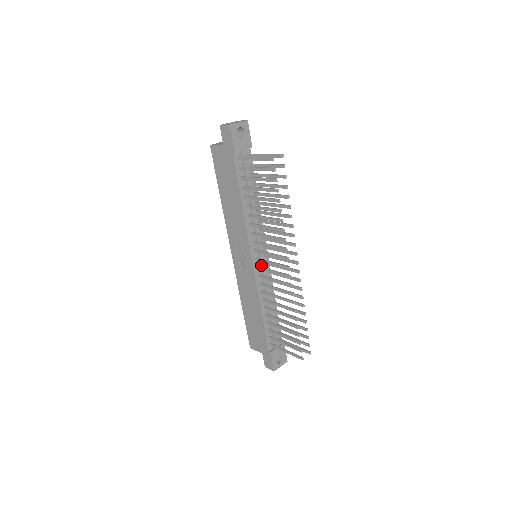
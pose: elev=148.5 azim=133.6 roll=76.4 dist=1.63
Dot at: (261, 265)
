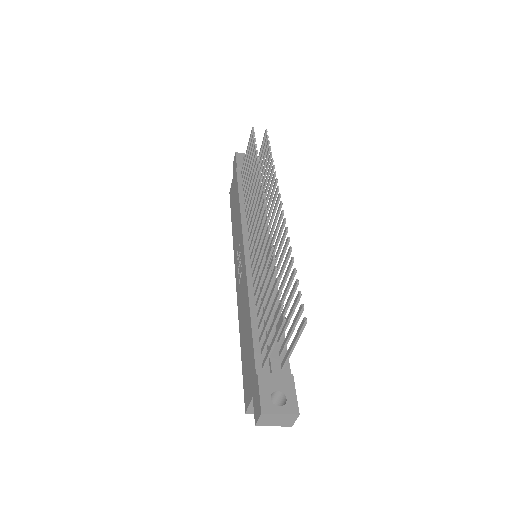
Dot at: occluded
